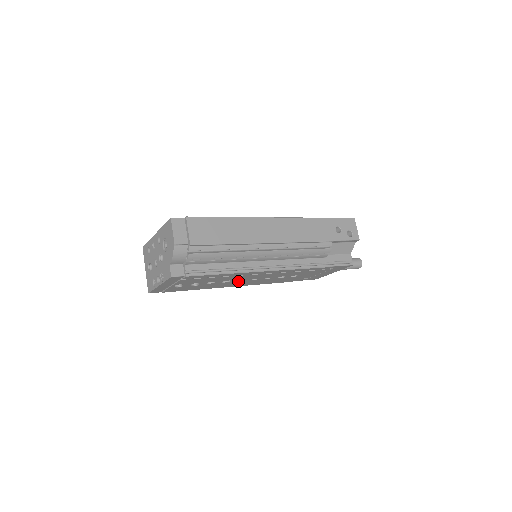
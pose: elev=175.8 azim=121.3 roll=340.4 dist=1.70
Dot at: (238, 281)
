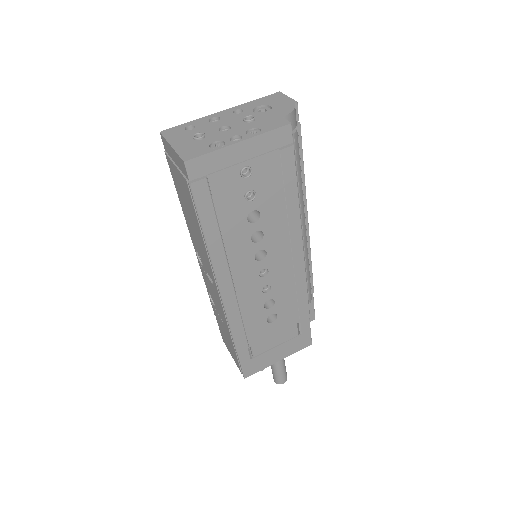
Dot at: (254, 257)
